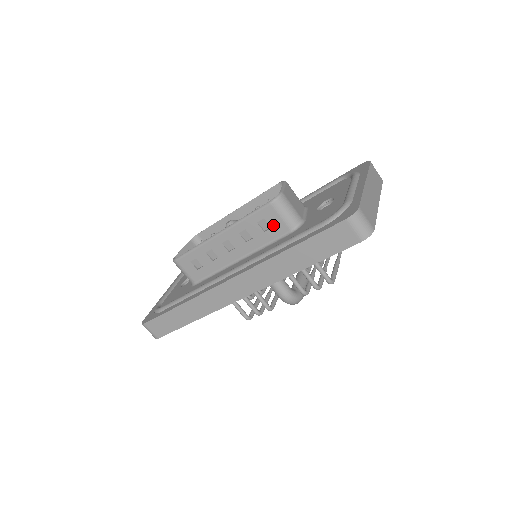
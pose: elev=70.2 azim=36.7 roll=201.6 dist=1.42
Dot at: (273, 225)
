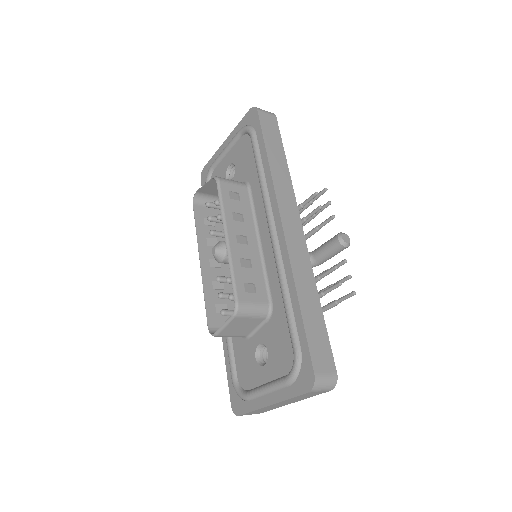
Dot at: (225, 317)
